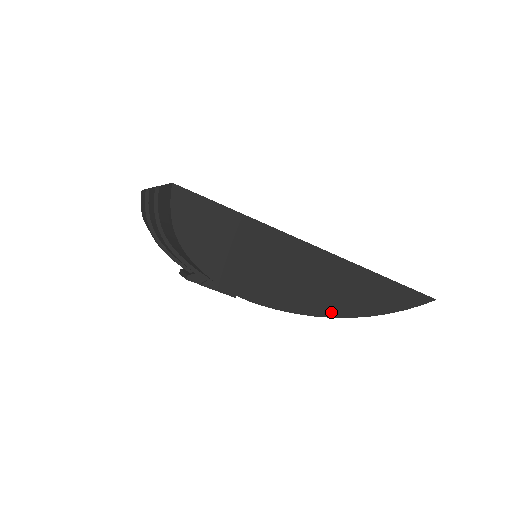
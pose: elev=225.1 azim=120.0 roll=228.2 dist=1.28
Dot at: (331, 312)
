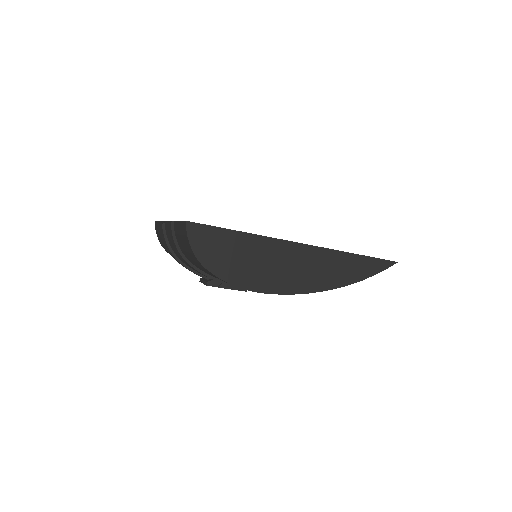
Dot at: (319, 288)
